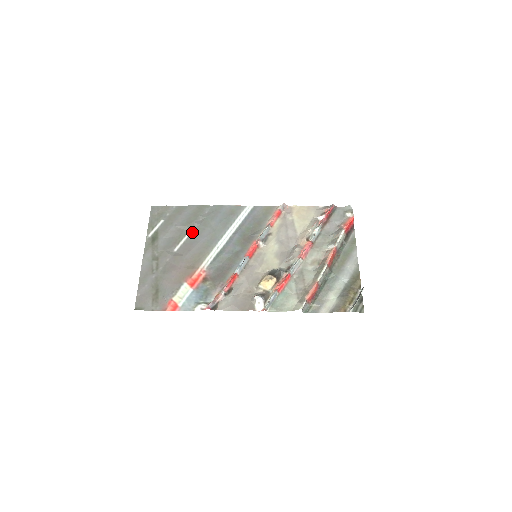
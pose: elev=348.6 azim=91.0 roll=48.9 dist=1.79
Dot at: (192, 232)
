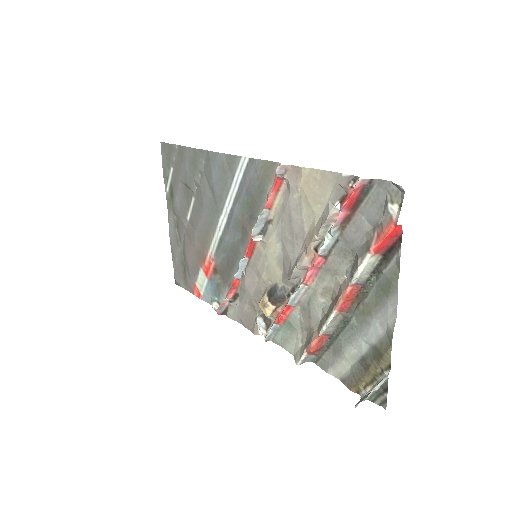
Dot at: (196, 195)
